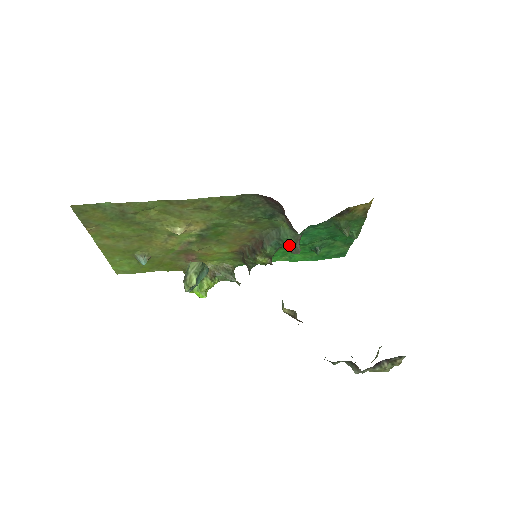
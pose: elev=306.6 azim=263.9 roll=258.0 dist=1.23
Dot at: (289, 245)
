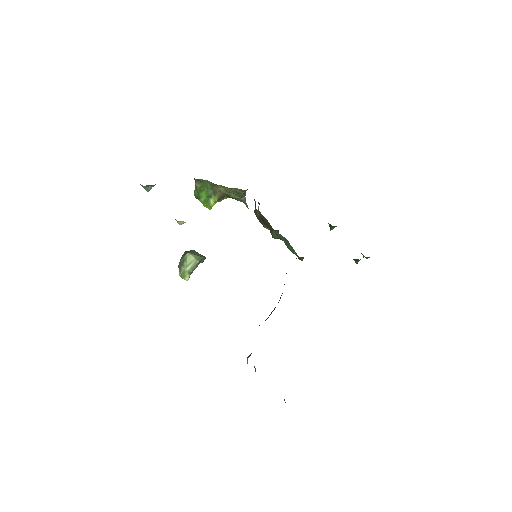
Dot at: occluded
